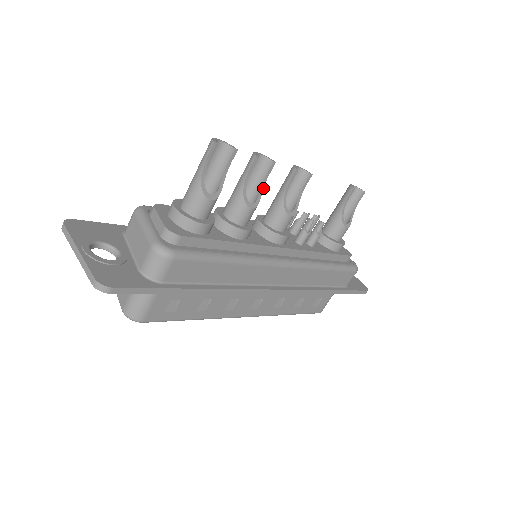
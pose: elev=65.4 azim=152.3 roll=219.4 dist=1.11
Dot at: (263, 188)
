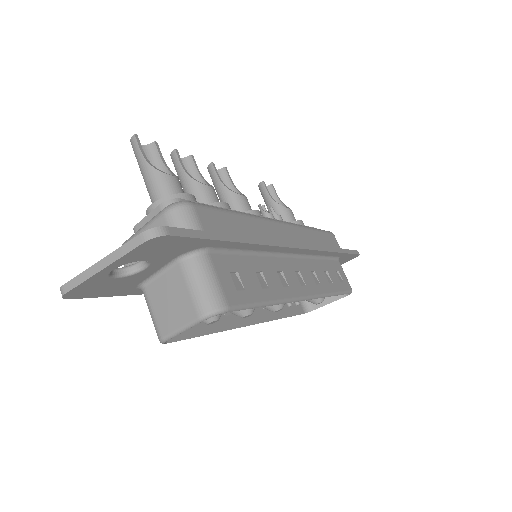
Dot at: occluded
